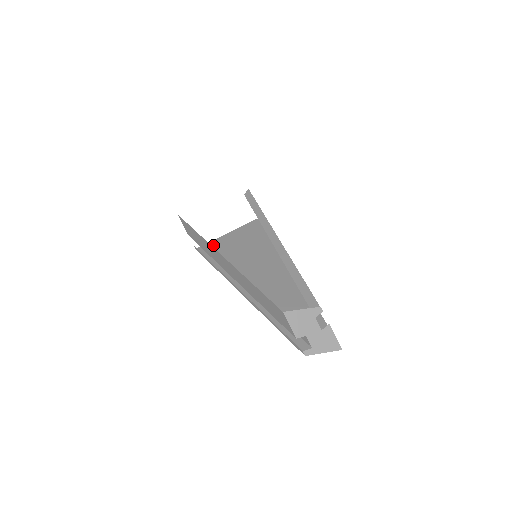
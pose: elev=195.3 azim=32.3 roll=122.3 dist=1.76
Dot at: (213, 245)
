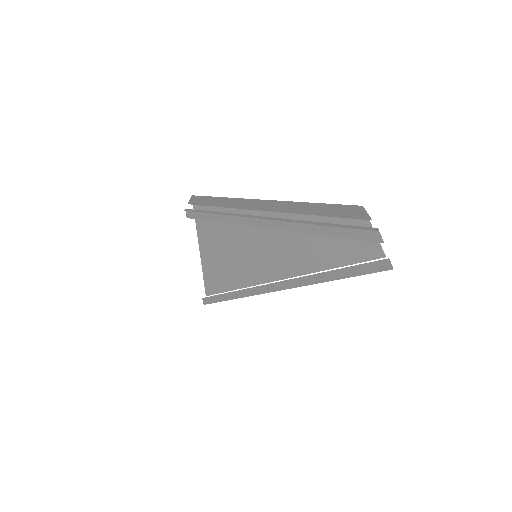
Dot at: occluded
